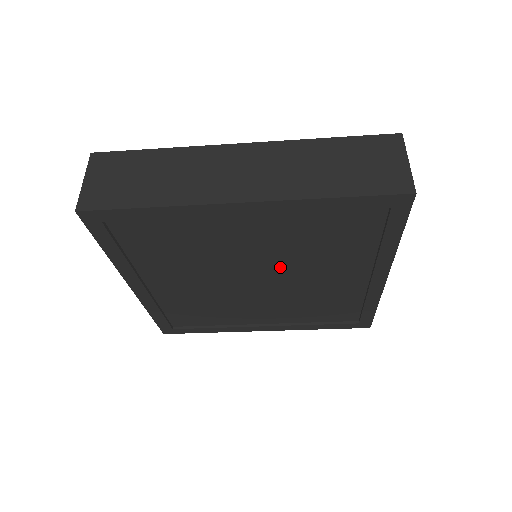
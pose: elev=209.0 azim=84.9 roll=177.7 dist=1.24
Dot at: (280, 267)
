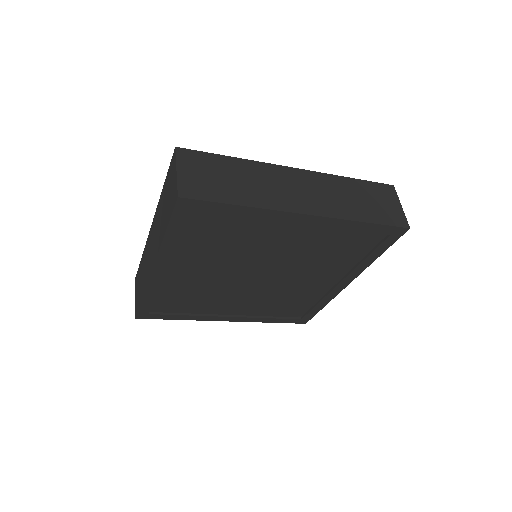
Dot at: (285, 267)
